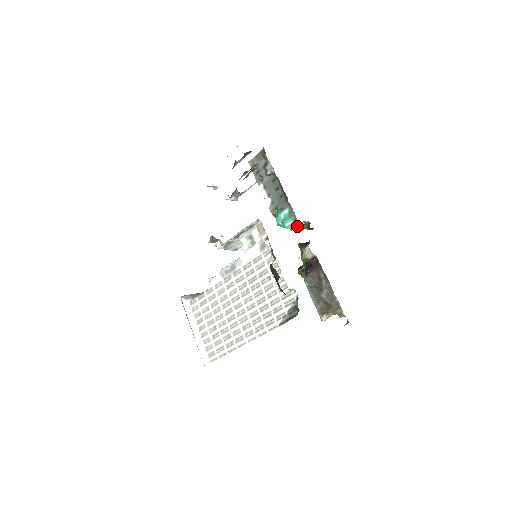
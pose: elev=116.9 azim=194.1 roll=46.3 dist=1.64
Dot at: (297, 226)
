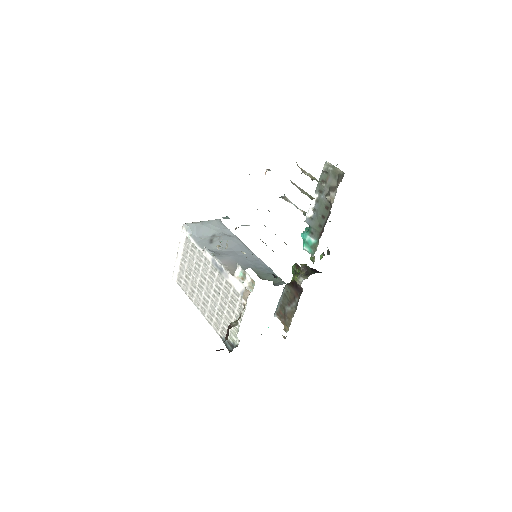
Dot at: occluded
